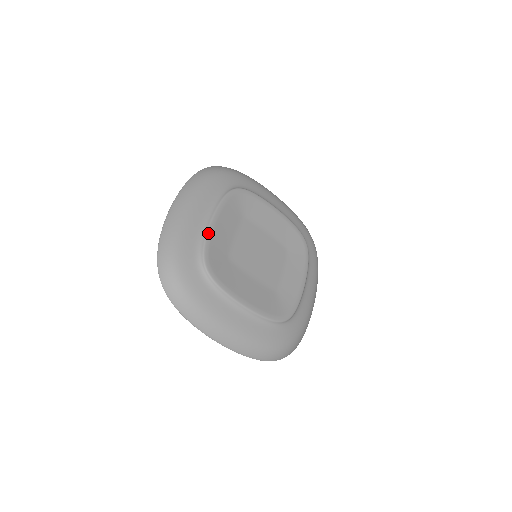
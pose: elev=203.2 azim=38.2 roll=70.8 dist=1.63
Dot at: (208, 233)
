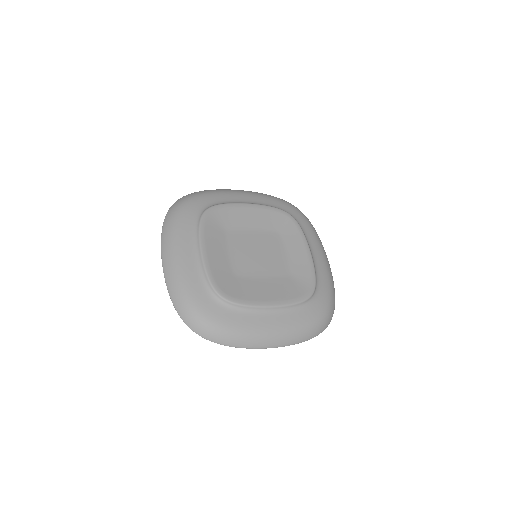
Dot at: (205, 266)
